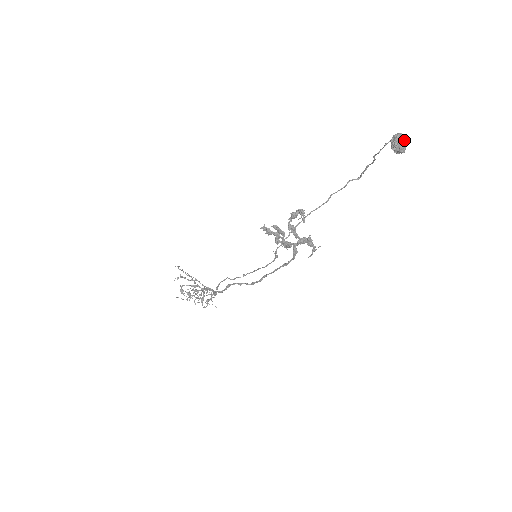
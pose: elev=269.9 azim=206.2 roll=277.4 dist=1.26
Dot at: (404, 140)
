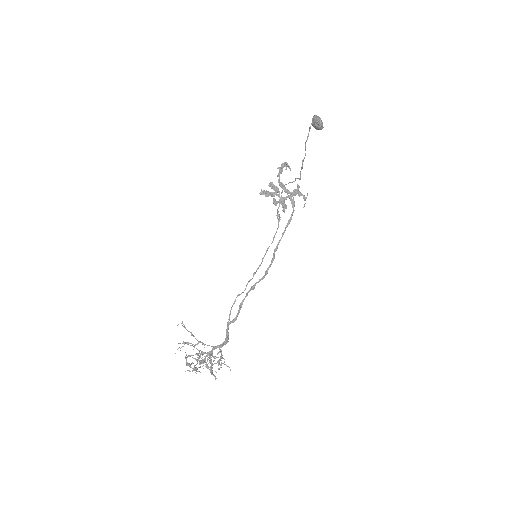
Dot at: occluded
